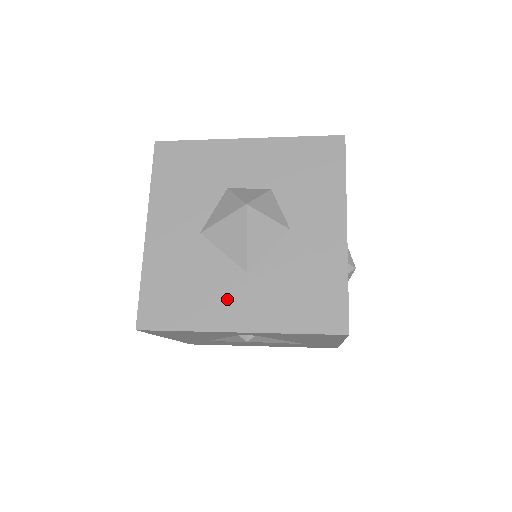
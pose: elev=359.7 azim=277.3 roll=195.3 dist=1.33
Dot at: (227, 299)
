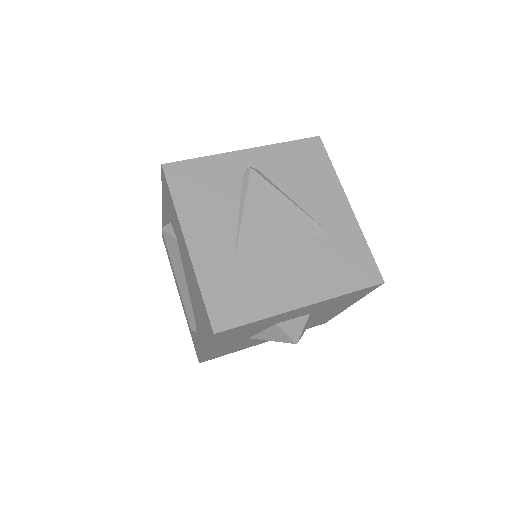
Dot at: (261, 341)
